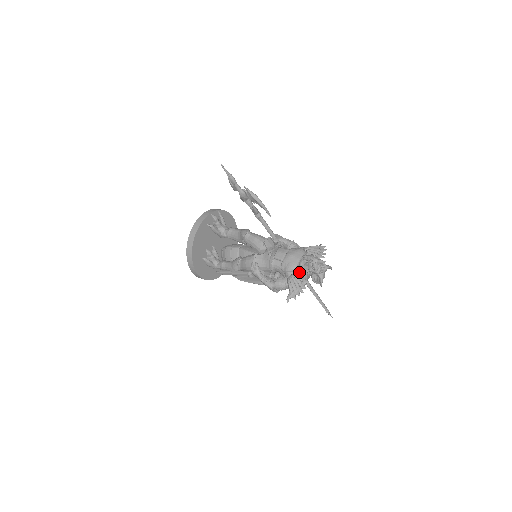
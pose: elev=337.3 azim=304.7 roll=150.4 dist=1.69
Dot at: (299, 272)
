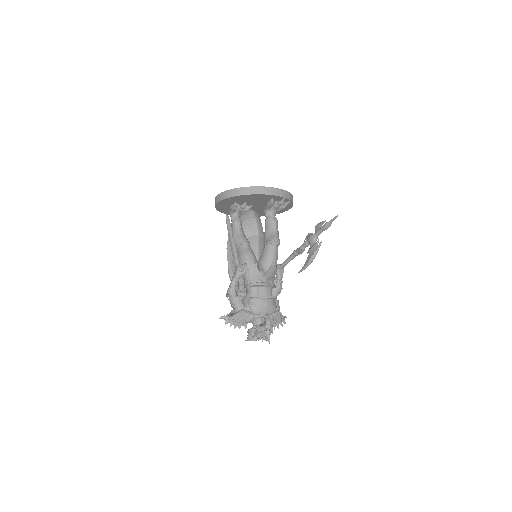
Dot at: (252, 318)
